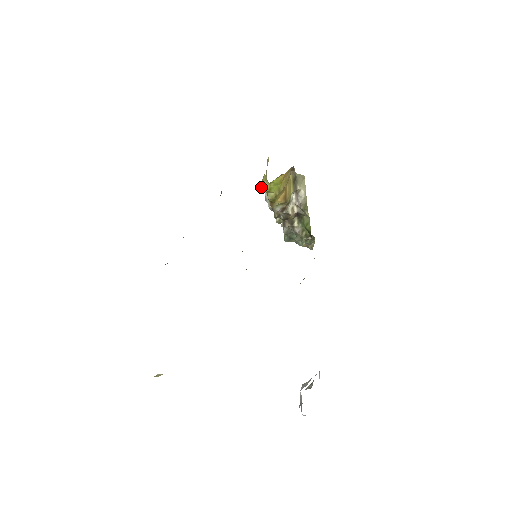
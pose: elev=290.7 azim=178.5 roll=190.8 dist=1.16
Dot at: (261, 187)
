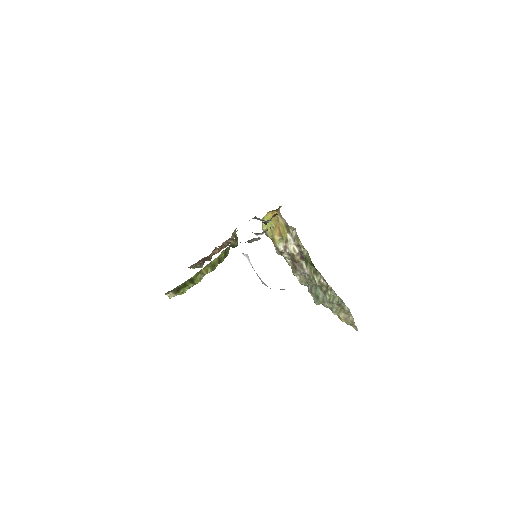
Dot at: (262, 229)
